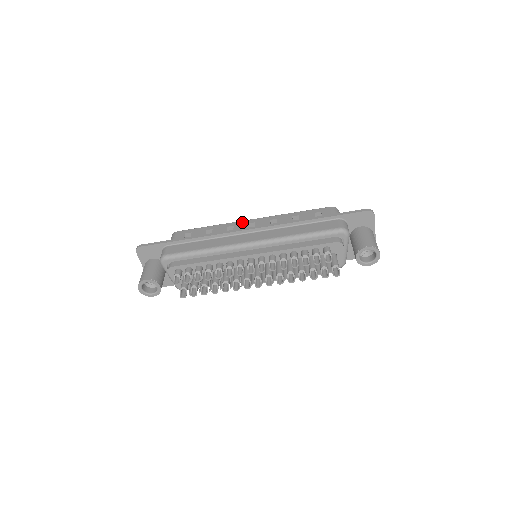
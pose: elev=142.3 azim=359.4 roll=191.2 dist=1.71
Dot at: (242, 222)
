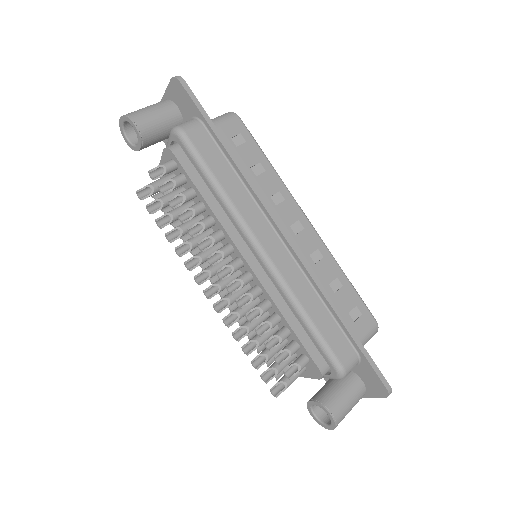
Dot at: (297, 208)
